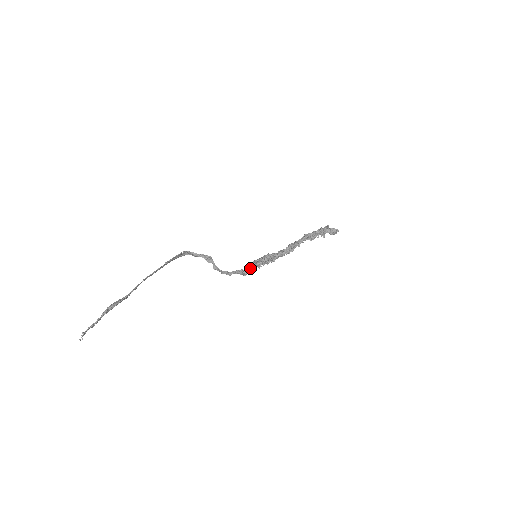
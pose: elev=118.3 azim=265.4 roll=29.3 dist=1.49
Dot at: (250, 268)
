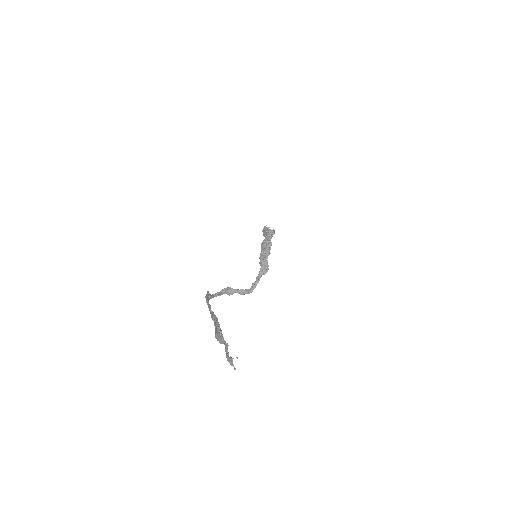
Dot at: (264, 262)
